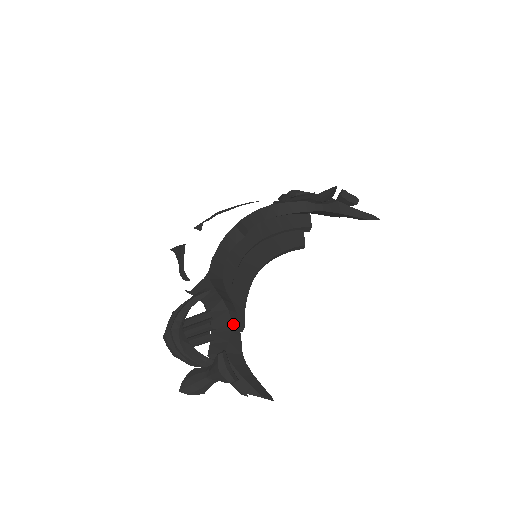
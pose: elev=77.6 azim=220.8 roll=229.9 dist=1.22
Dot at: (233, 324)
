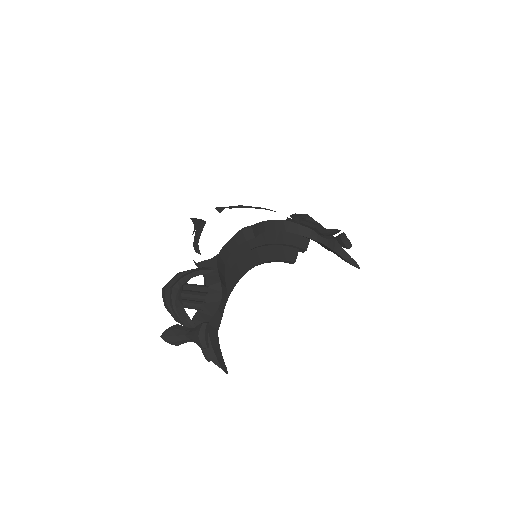
Dot at: (221, 304)
